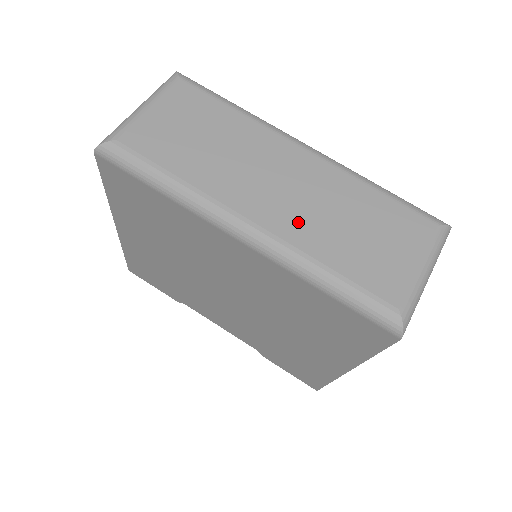
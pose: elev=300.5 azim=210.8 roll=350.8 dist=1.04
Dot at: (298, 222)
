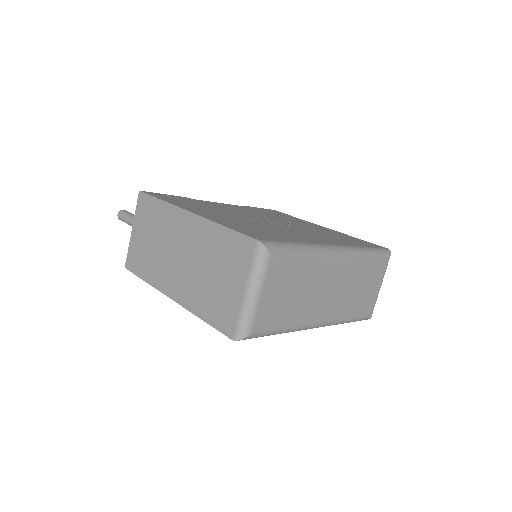
Dot at: (339, 306)
